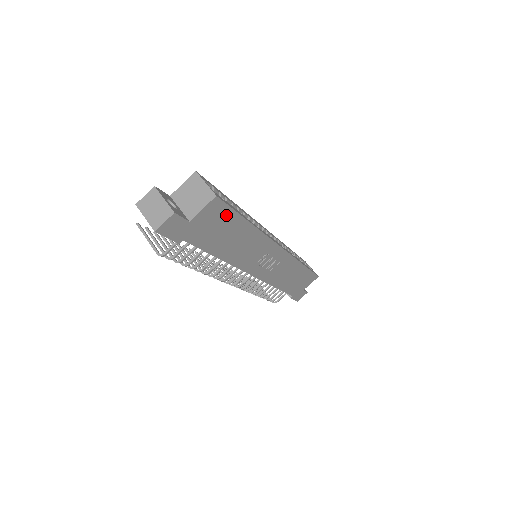
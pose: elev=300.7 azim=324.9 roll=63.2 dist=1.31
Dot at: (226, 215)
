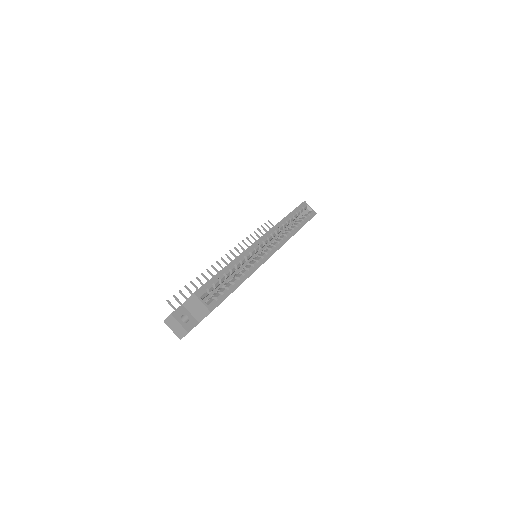
Dot at: occluded
